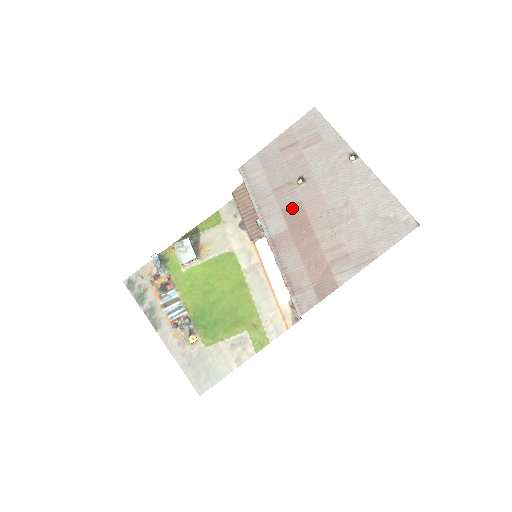
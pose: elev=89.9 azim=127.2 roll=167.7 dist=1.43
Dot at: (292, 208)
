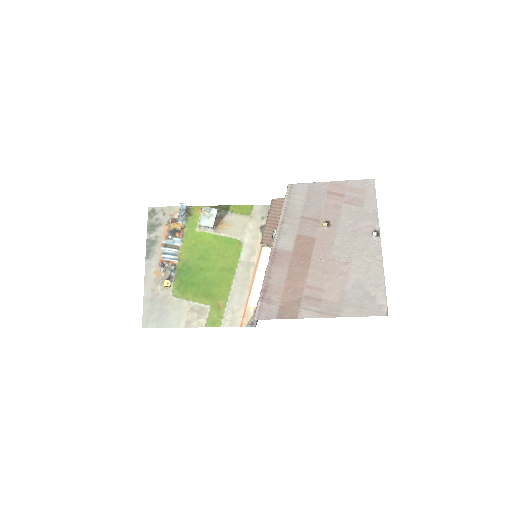
Dot at: (306, 239)
